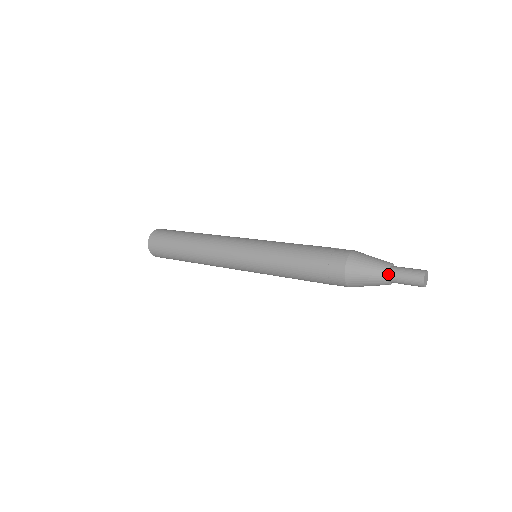
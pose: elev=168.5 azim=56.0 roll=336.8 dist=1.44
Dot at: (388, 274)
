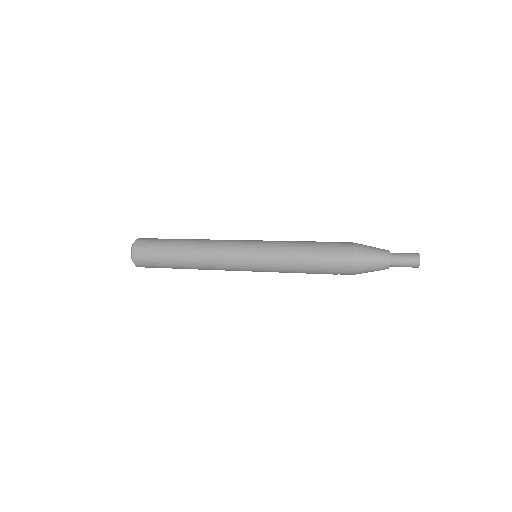
Dot at: (389, 255)
